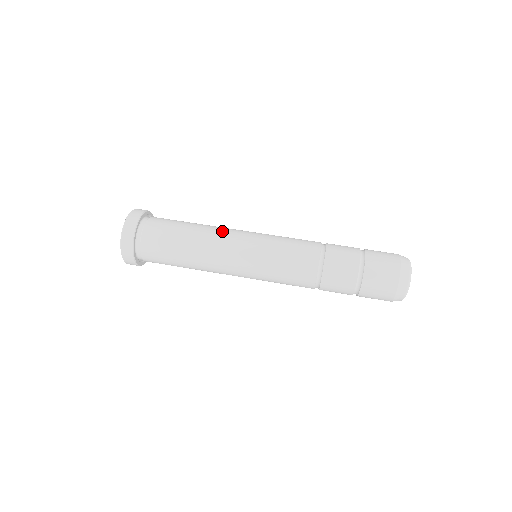
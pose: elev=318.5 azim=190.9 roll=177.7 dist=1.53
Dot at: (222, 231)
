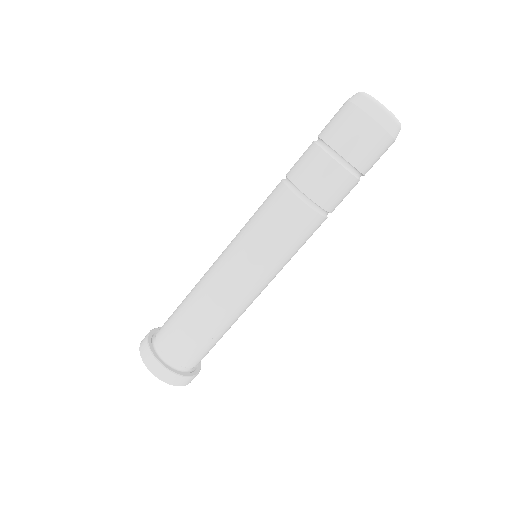
Dot at: (210, 280)
